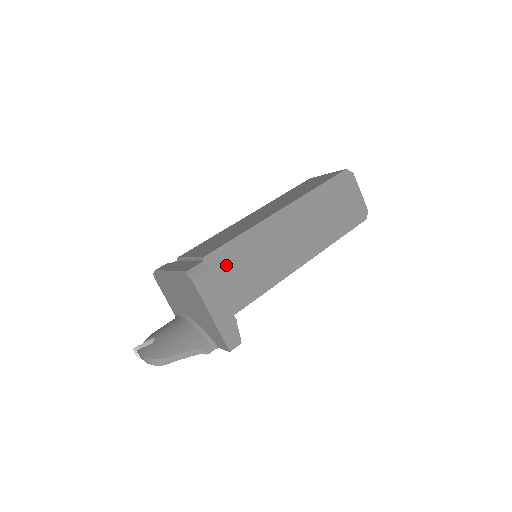
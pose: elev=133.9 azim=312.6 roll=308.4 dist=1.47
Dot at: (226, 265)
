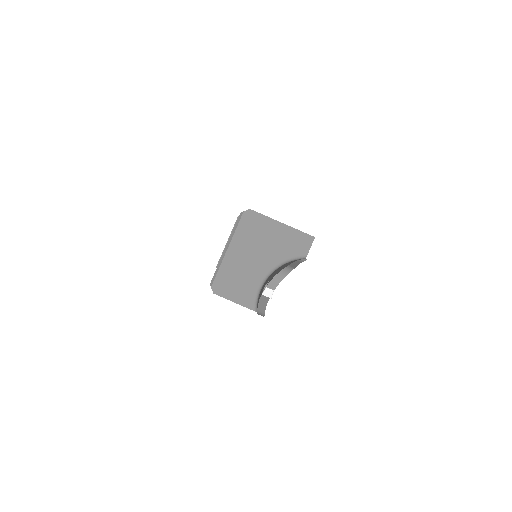
Dot at: occluded
